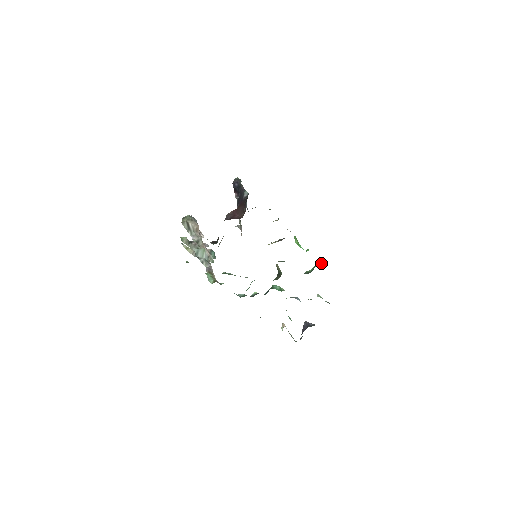
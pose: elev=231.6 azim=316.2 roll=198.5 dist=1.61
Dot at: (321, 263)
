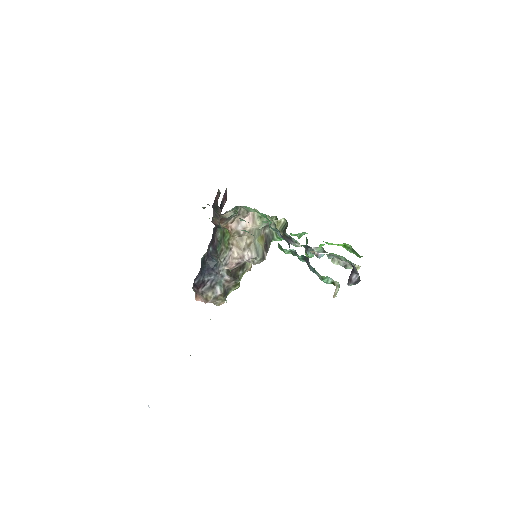
Dot at: occluded
